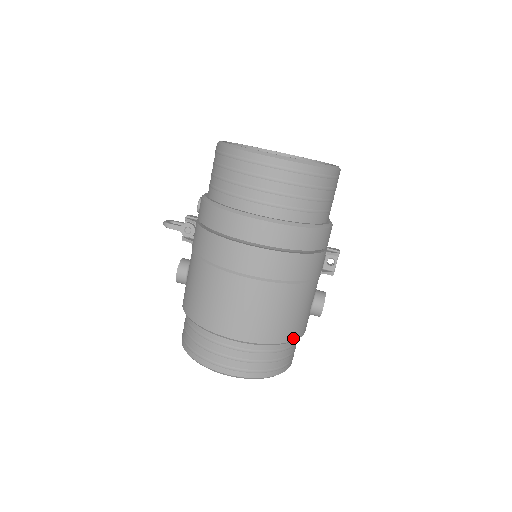
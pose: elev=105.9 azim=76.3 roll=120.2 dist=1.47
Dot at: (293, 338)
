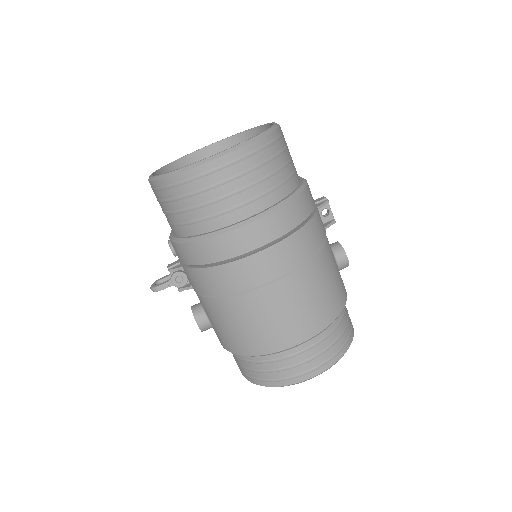
Dot at: (344, 303)
